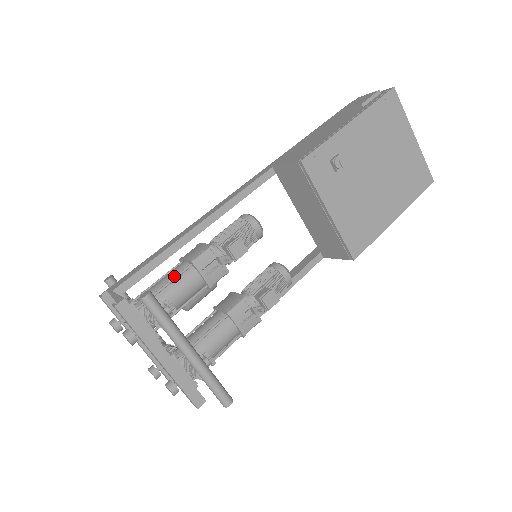
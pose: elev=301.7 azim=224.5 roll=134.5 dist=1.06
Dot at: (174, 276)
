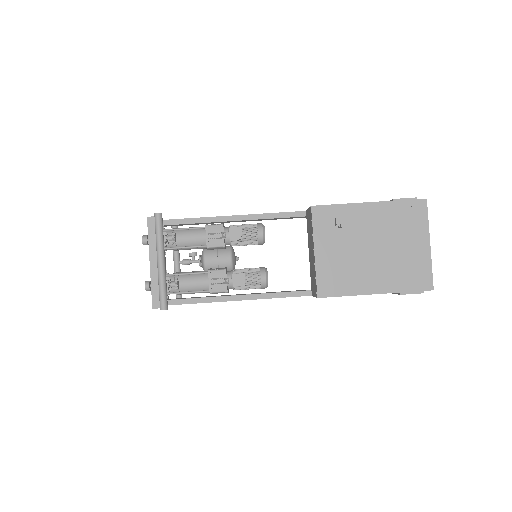
Dot at: (193, 228)
